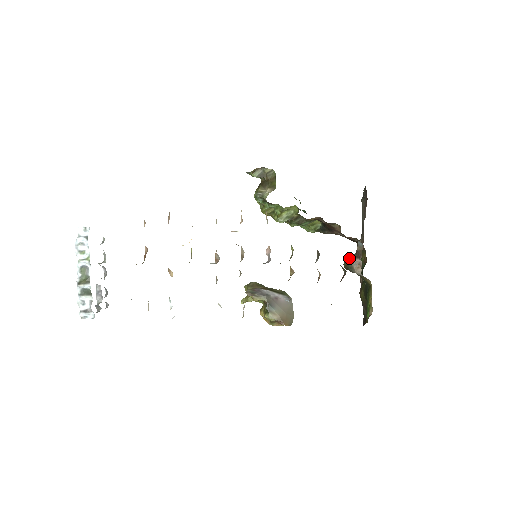
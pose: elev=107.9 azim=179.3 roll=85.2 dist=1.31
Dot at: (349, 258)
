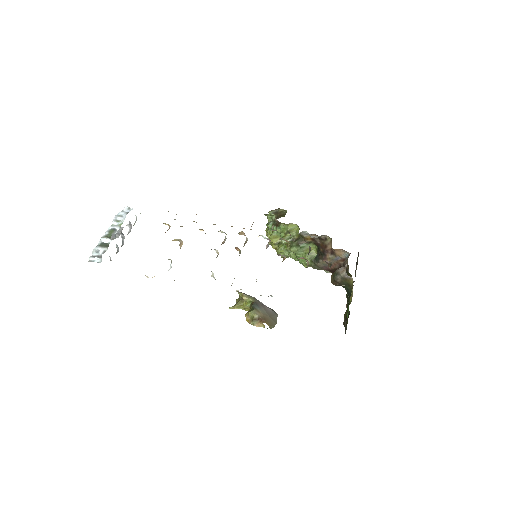
Dot at: occluded
